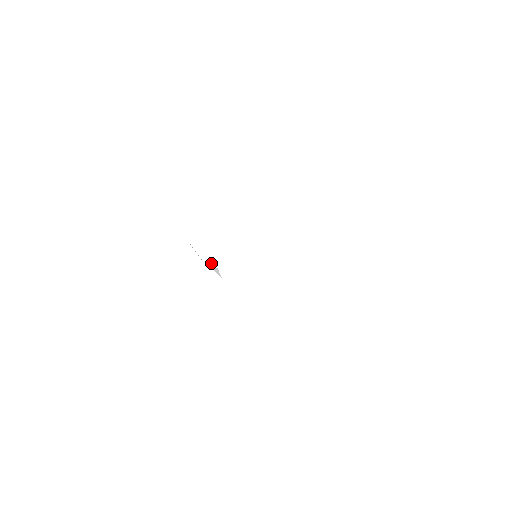
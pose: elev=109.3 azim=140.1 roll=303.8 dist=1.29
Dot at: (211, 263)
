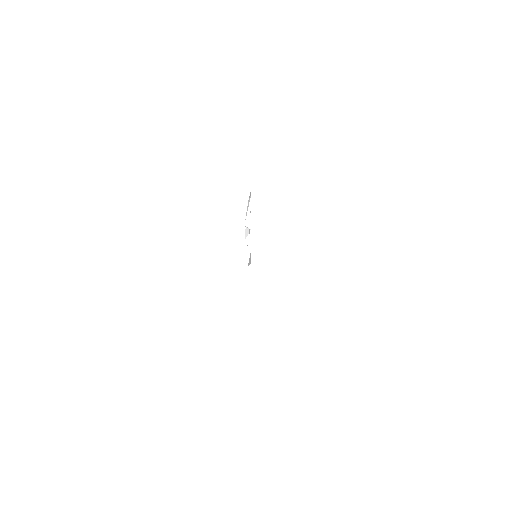
Dot at: (250, 223)
